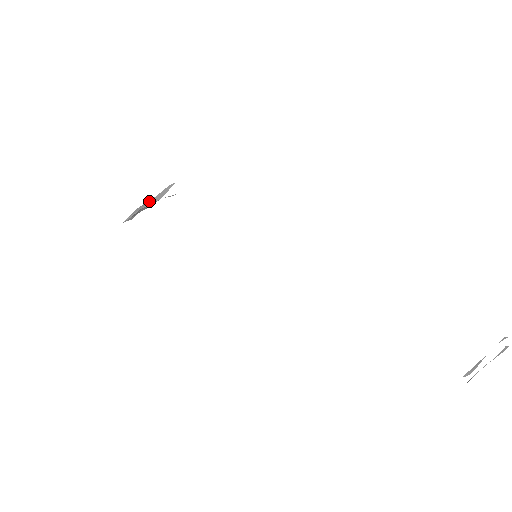
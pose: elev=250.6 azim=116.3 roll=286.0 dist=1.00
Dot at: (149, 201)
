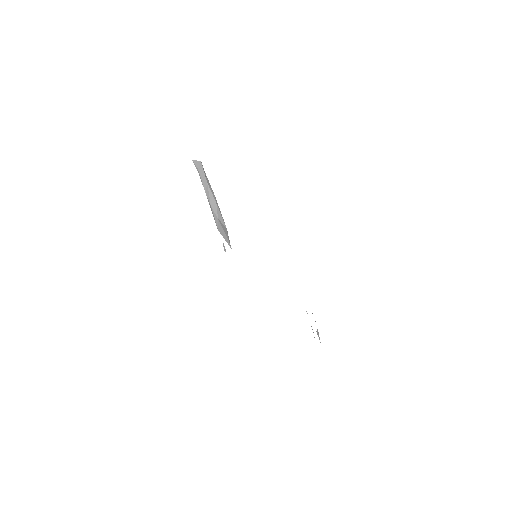
Dot at: (213, 209)
